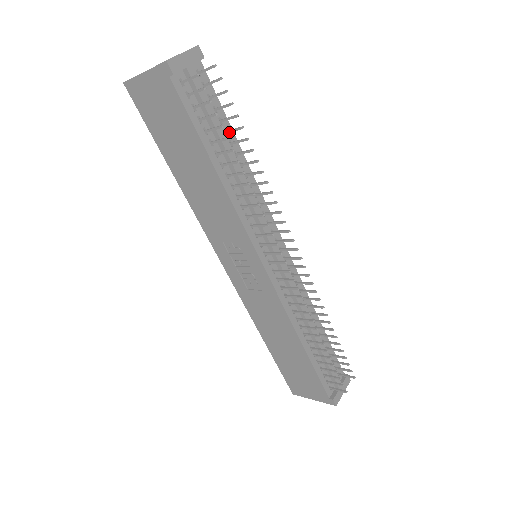
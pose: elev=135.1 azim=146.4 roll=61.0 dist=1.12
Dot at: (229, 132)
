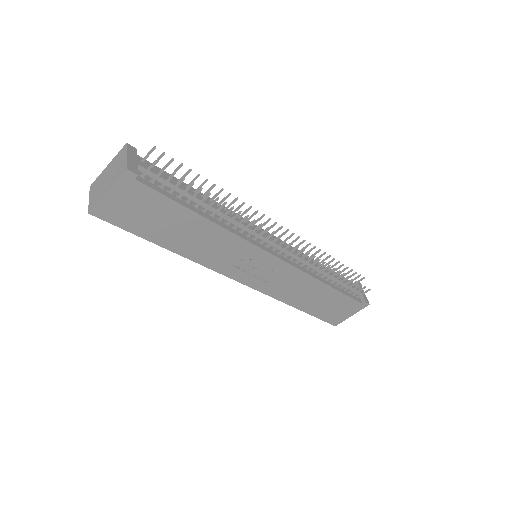
Dot at: occluded
